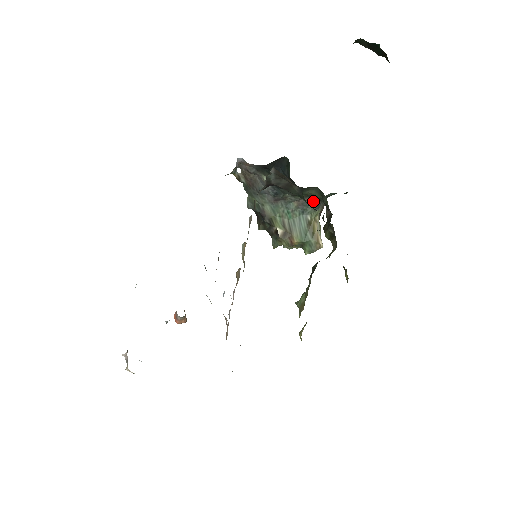
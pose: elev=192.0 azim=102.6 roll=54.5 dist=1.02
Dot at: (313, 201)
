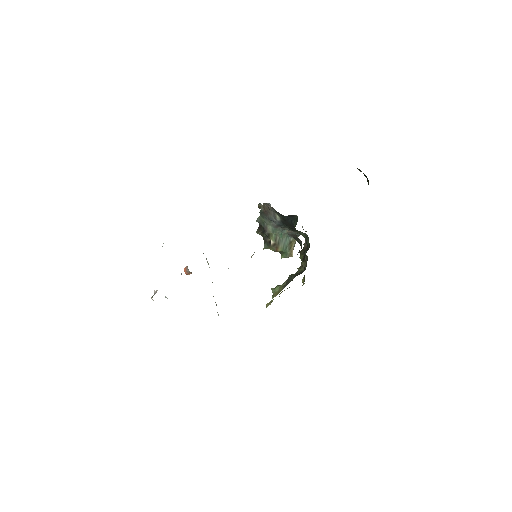
Dot at: occluded
